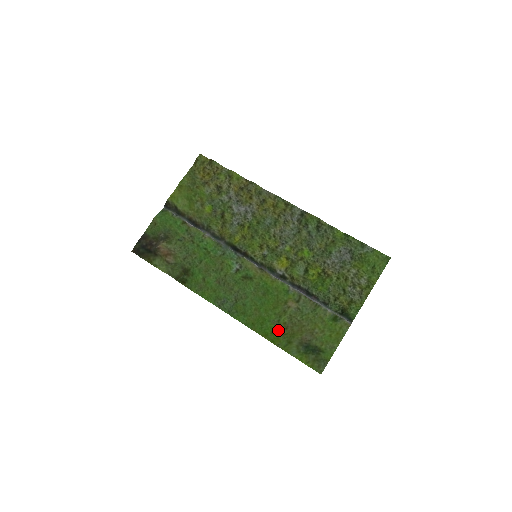
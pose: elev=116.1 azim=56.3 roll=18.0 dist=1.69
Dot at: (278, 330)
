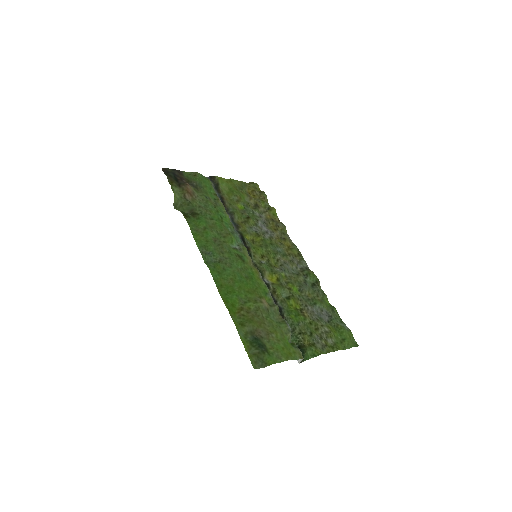
Dot at: (240, 307)
